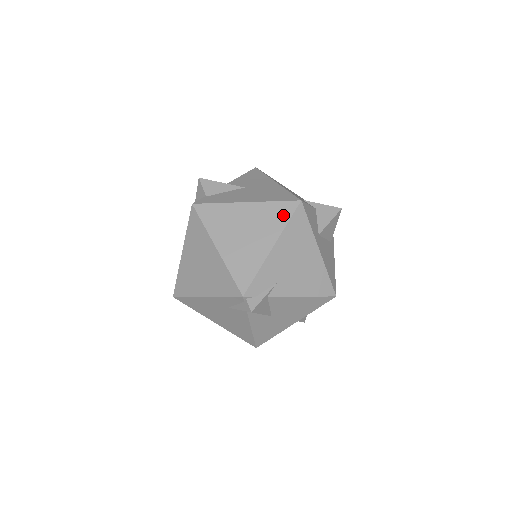
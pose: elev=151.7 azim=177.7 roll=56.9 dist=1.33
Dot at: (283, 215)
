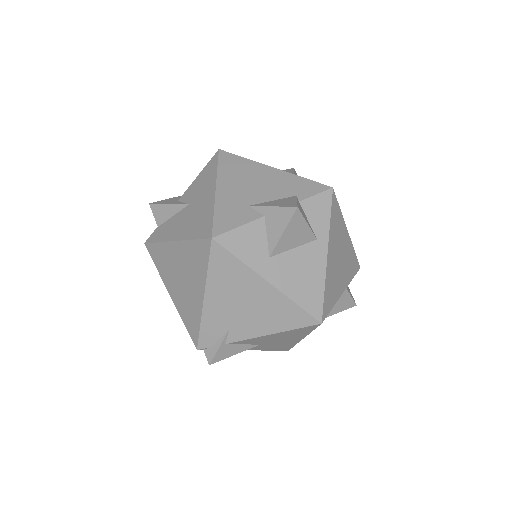
Dot at: (202, 258)
